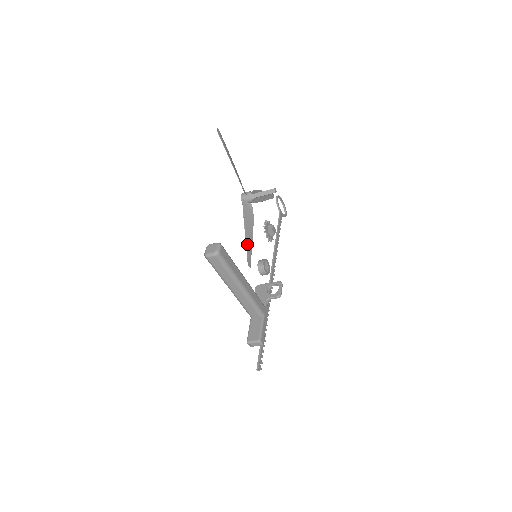
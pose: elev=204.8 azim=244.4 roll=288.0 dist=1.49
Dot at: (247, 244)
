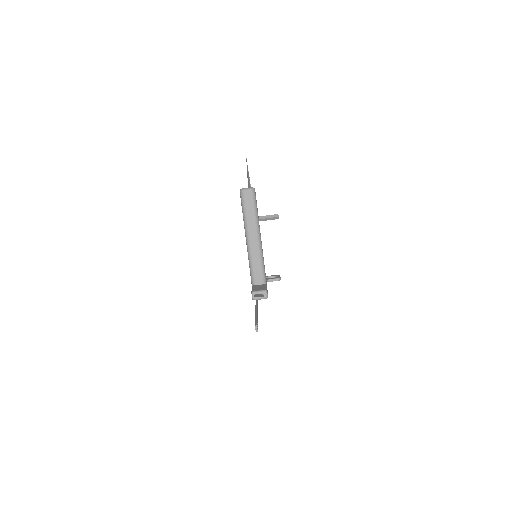
Dot at: occluded
